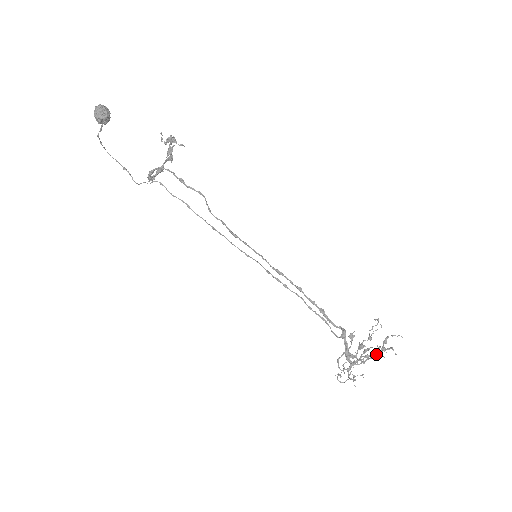
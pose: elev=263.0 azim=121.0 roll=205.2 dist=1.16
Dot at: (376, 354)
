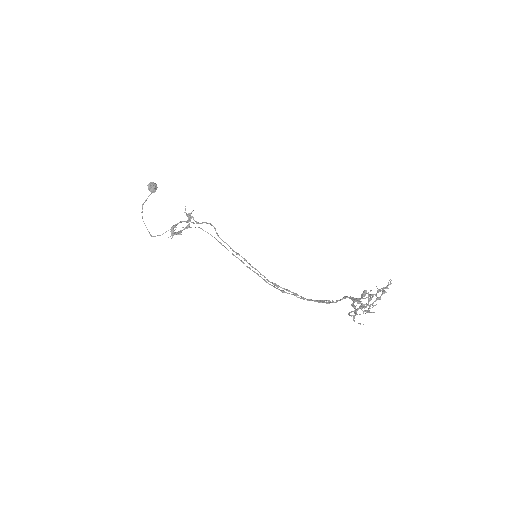
Dot at: (379, 291)
